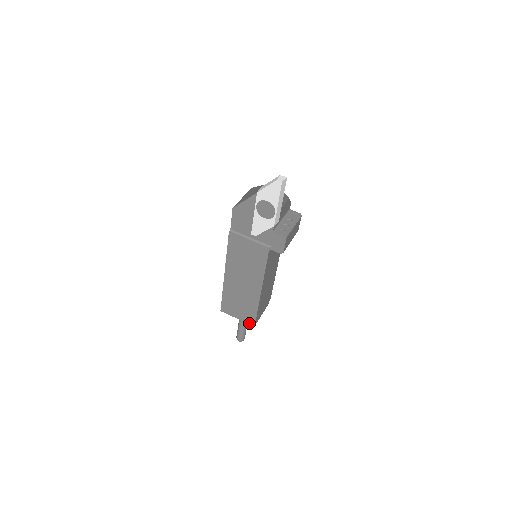
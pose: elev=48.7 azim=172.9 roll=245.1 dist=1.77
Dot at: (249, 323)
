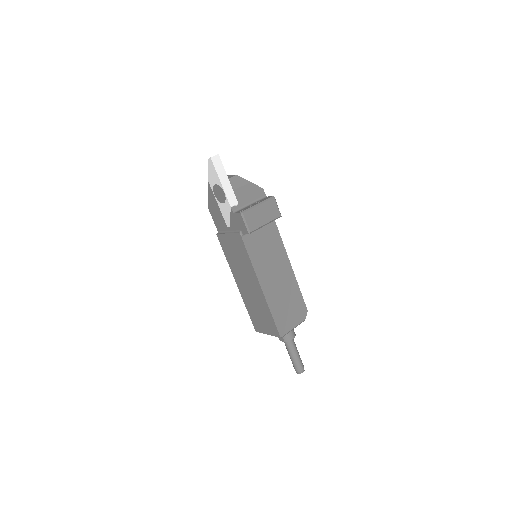
Dot at: (276, 336)
